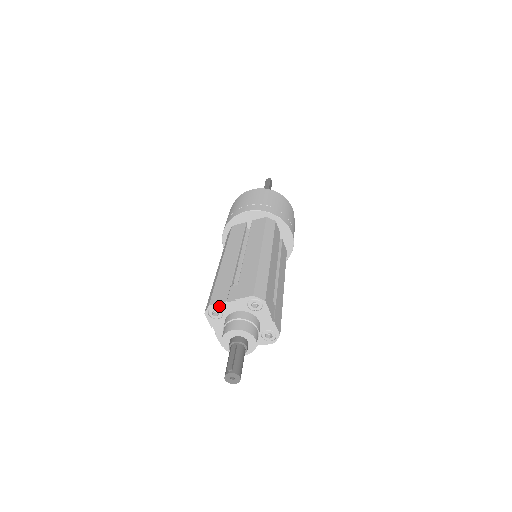
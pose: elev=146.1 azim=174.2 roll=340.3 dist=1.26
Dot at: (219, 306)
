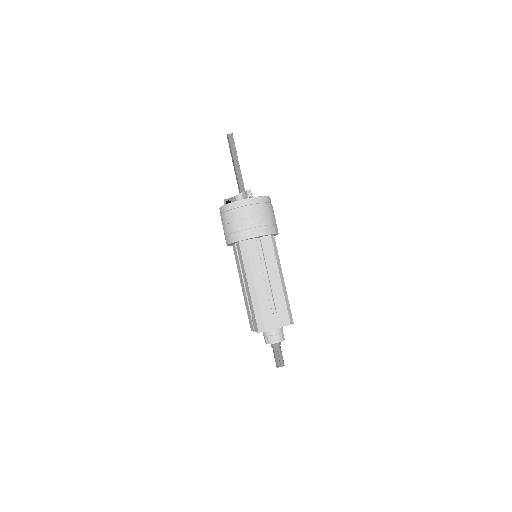
Dot at: occluded
